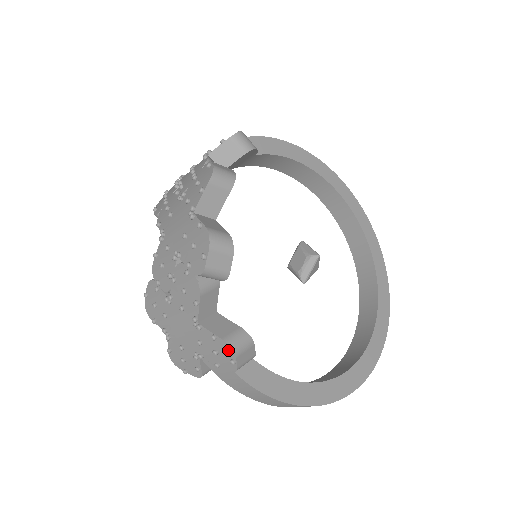
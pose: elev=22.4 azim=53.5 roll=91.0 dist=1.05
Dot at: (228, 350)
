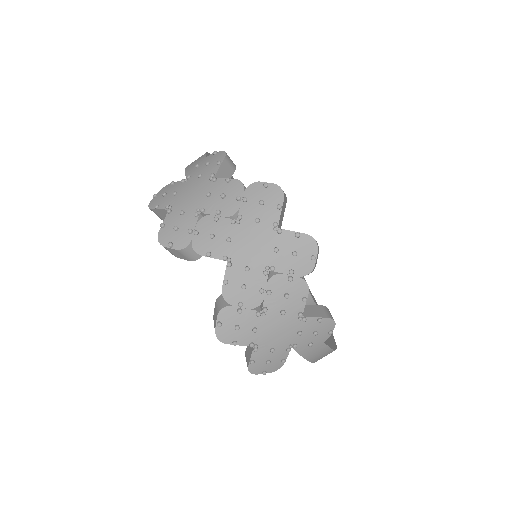
Dot at: (330, 324)
